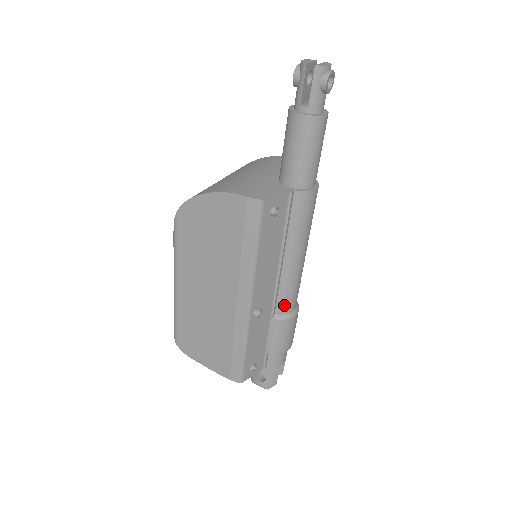
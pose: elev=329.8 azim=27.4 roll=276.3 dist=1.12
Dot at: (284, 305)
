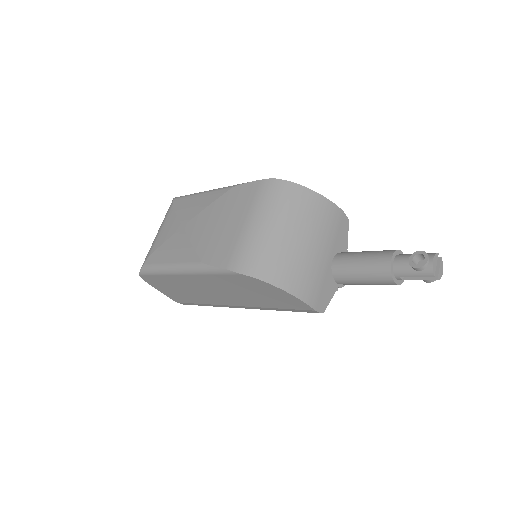
Dot at: occluded
